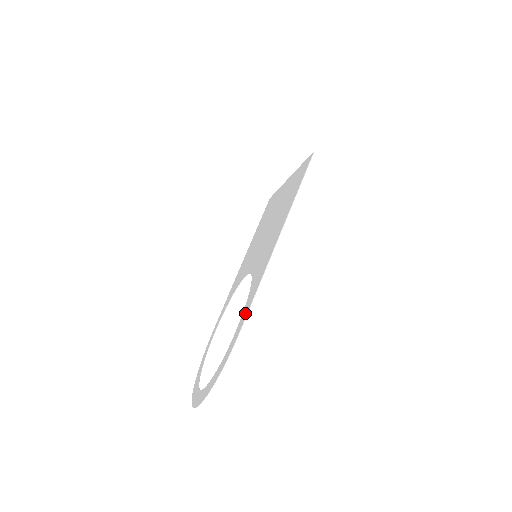
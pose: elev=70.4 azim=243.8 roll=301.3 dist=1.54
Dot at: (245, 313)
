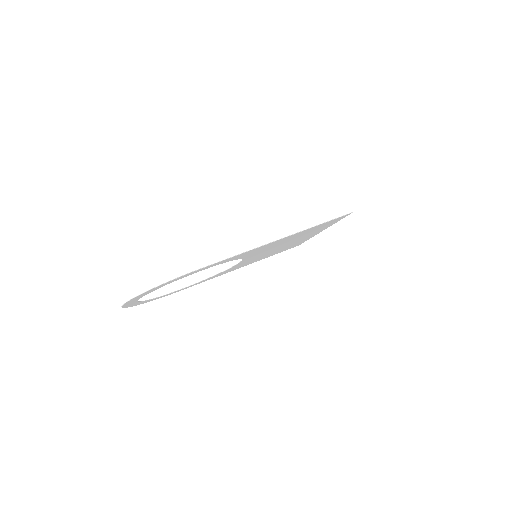
Dot at: (216, 263)
